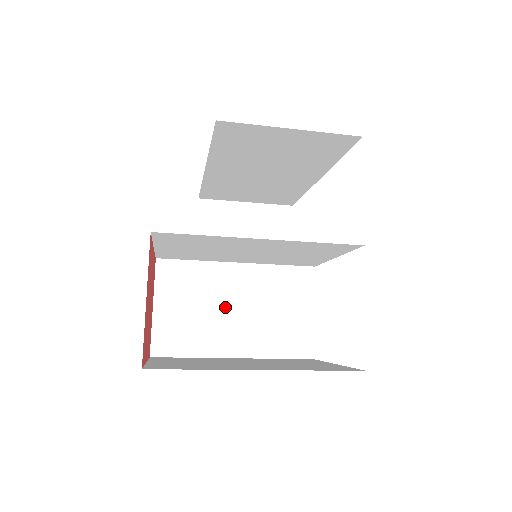
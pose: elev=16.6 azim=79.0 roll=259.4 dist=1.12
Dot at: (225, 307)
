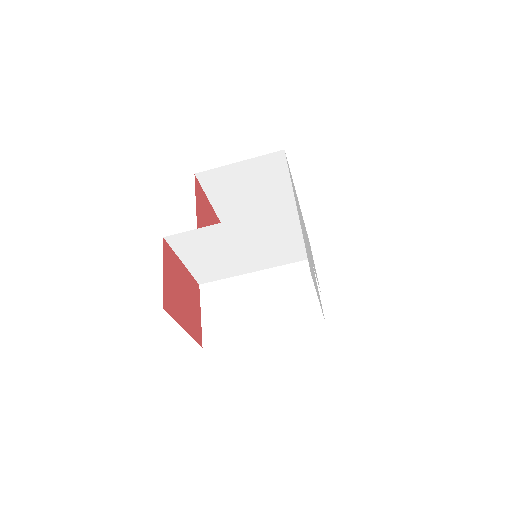
Dot at: (250, 303)
